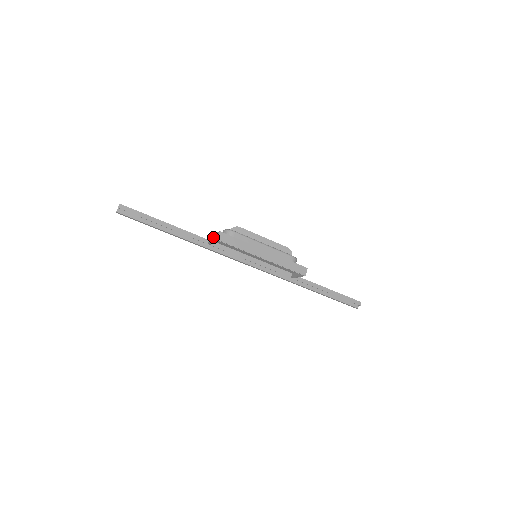
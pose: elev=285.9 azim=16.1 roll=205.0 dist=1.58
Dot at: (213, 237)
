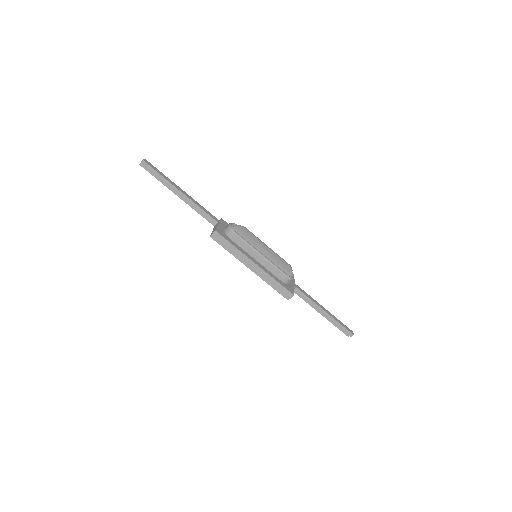
Dot at: (215, 226)
